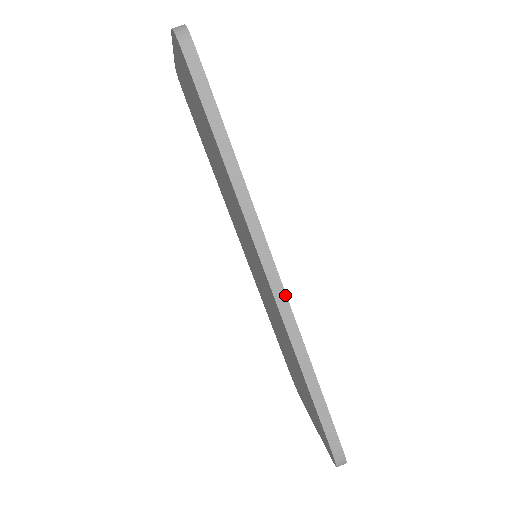
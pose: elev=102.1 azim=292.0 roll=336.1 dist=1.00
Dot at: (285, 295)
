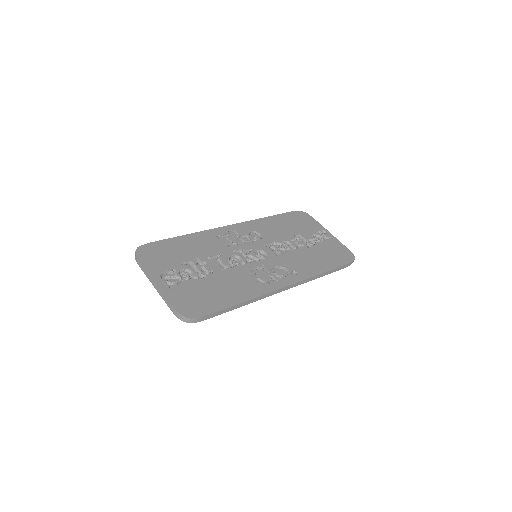
Dot at: (295, 284)
